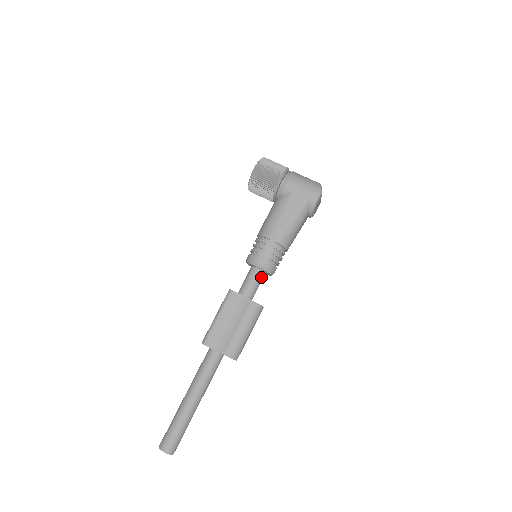
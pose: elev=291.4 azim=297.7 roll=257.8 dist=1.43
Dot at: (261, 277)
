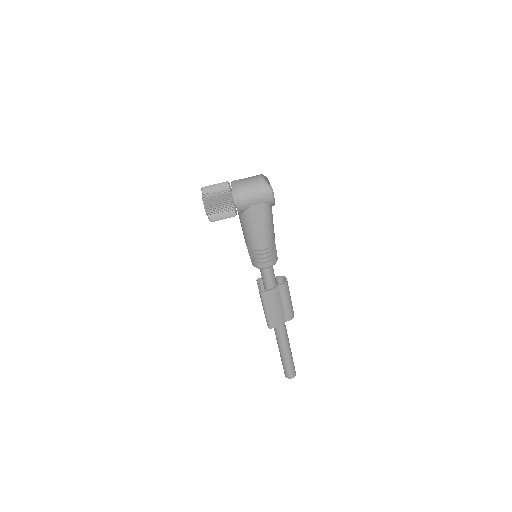
Dot at: (272, 267)
